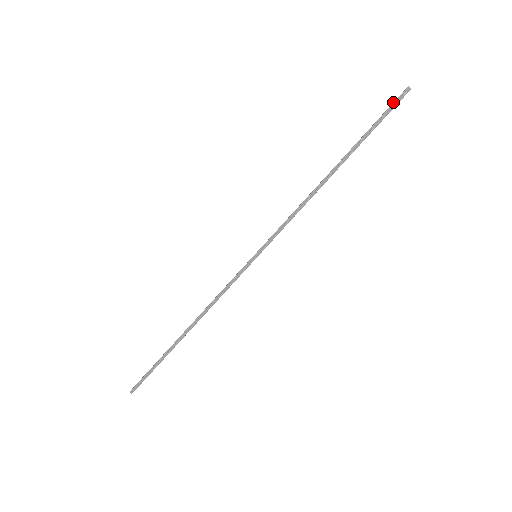
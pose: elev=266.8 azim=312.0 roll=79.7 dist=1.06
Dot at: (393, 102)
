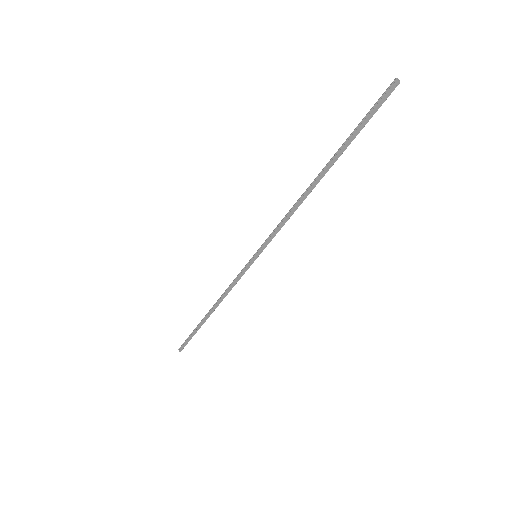
Dot at: (381, 99)
